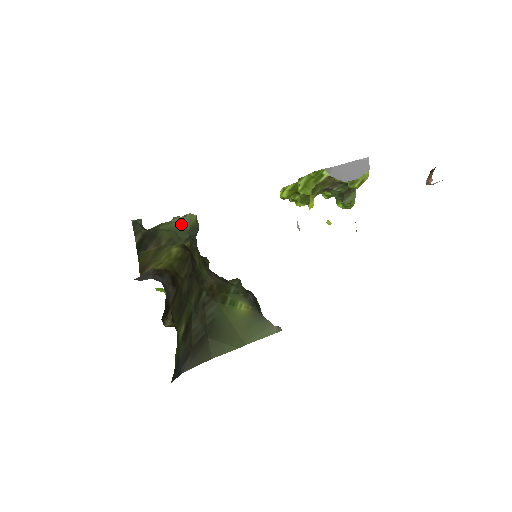
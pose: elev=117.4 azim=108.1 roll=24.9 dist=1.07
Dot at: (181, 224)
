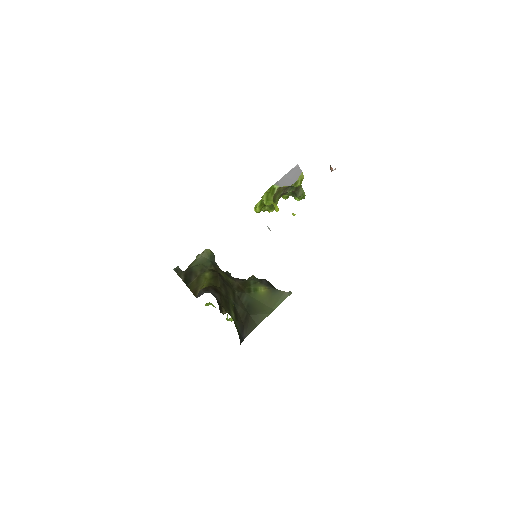
Dot at: (203, 258)
